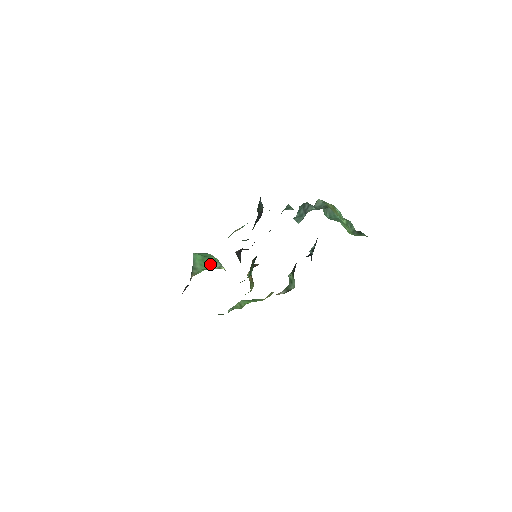
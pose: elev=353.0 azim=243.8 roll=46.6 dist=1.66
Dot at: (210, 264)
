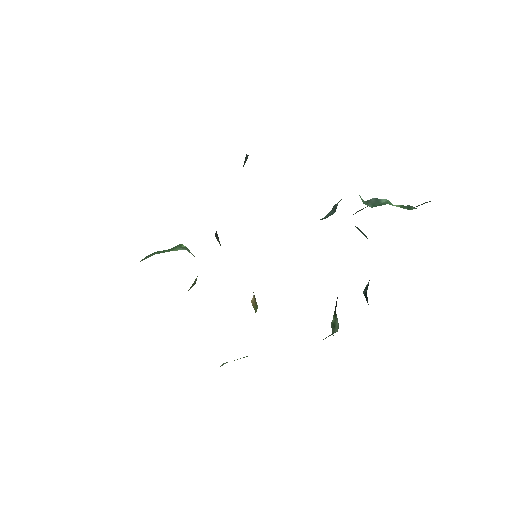
Dot at: (171, 249)
